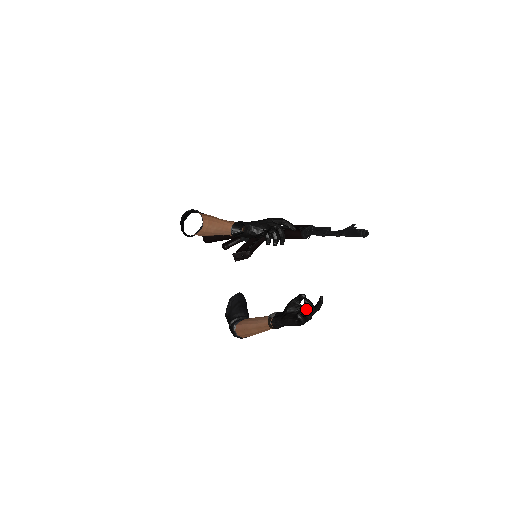
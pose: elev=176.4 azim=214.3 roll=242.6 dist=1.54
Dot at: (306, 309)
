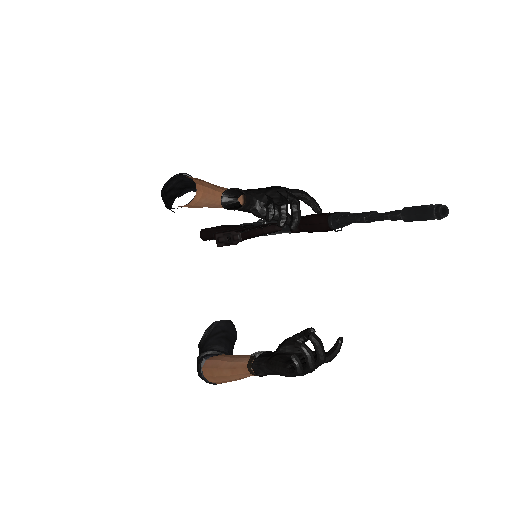
Dot at: (309, 349)
